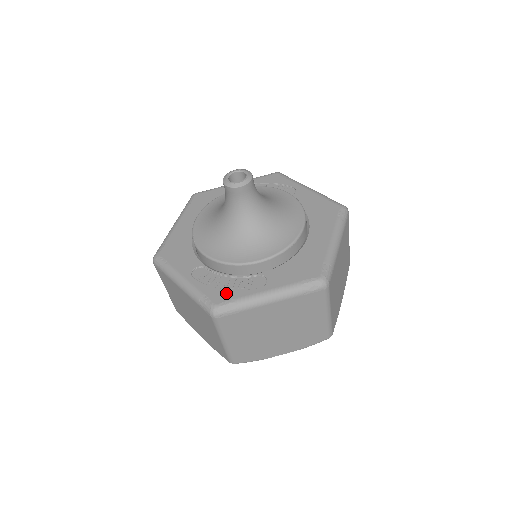
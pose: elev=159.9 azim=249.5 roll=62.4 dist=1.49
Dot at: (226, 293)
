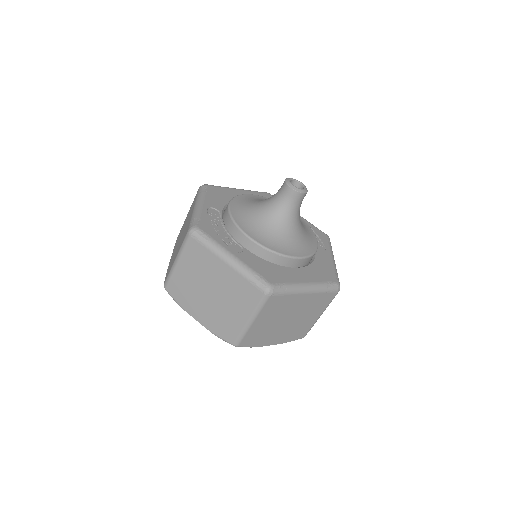
Dot at: (212, 231)
